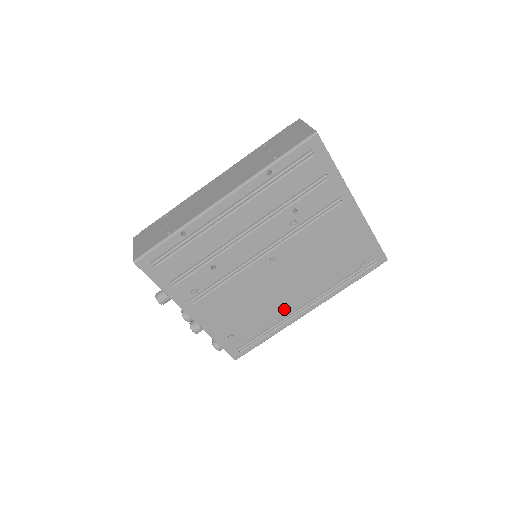
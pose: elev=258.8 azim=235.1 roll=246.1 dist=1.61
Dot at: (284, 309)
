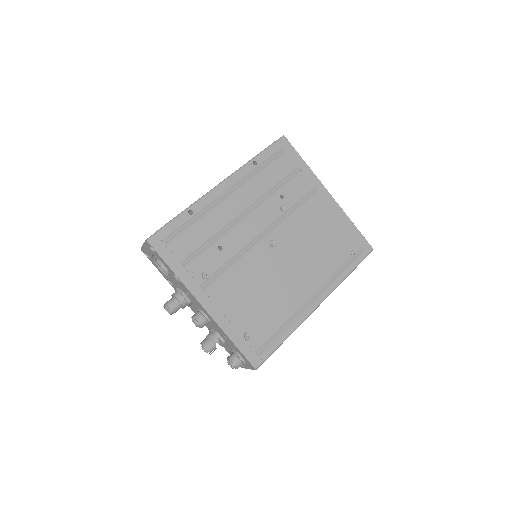
Dot at: (294, 300)
